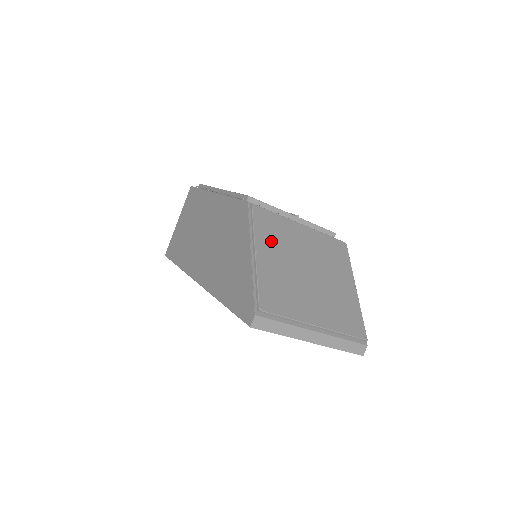
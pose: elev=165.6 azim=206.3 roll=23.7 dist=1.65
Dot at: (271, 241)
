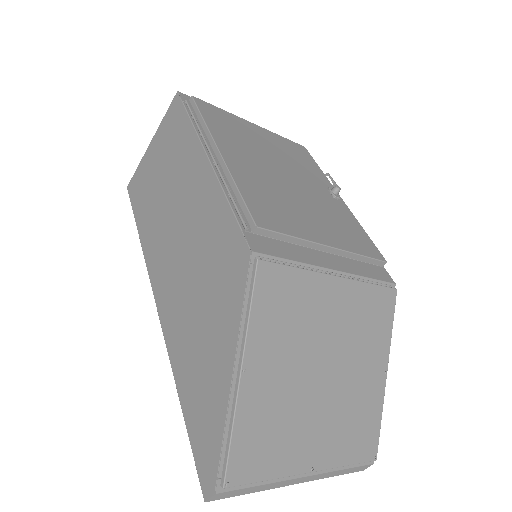
Dot at: (275, 335)
